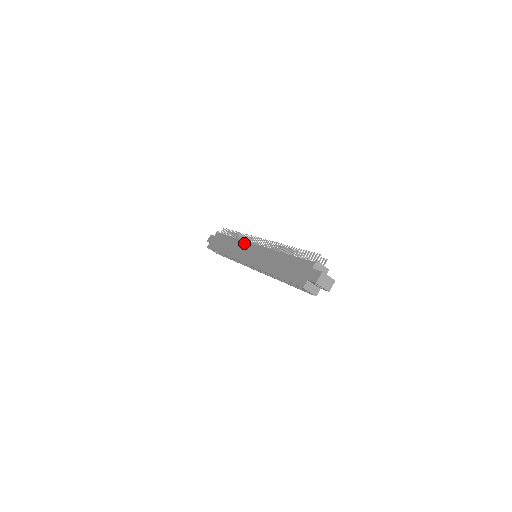
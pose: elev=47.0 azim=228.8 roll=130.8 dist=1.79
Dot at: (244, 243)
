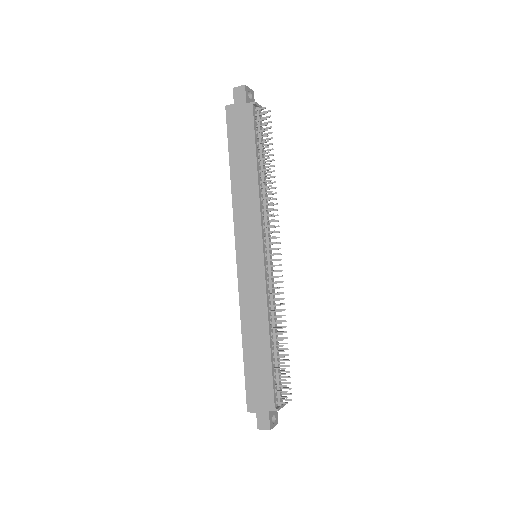
Dot at: (258, 223)
